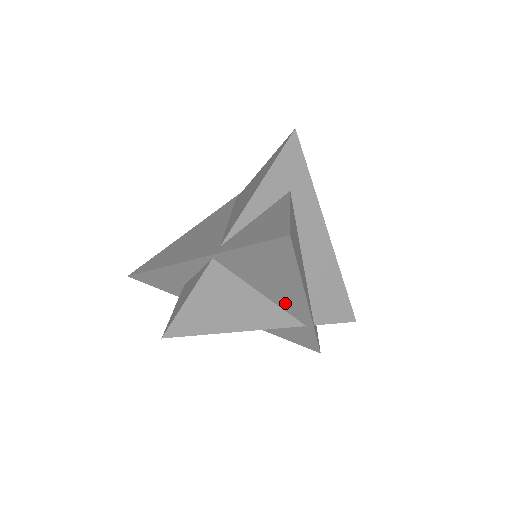
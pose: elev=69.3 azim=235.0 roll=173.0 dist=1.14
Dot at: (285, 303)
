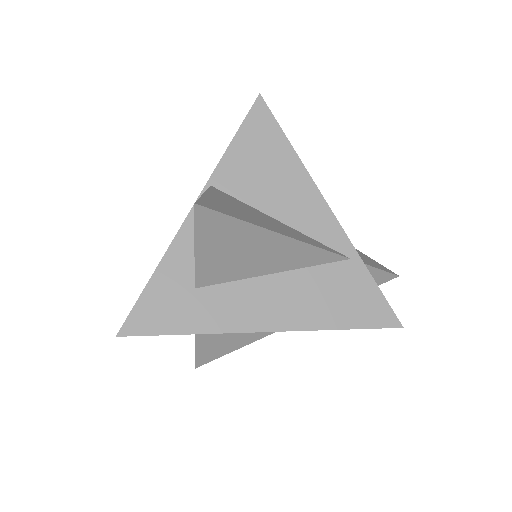
Dot at: (308, 222)
